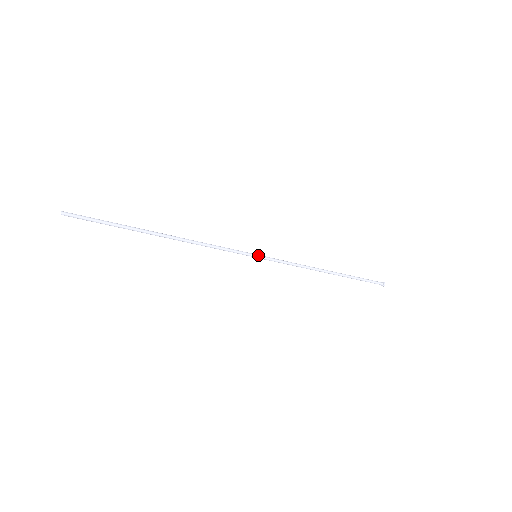
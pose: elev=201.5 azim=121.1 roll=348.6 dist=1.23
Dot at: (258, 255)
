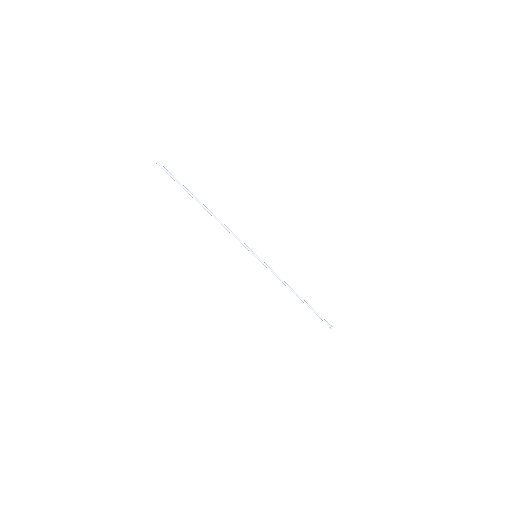
Dot at: (257, 256)
